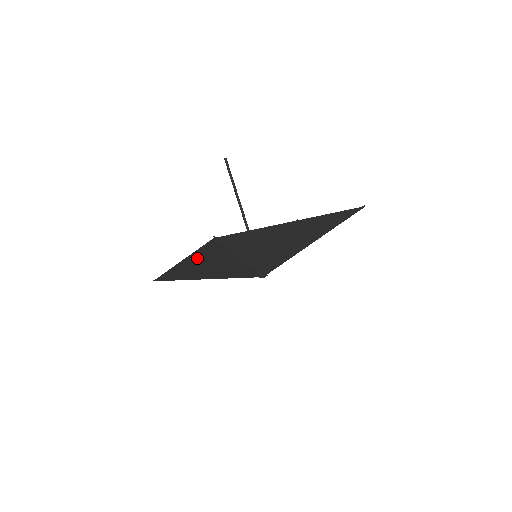
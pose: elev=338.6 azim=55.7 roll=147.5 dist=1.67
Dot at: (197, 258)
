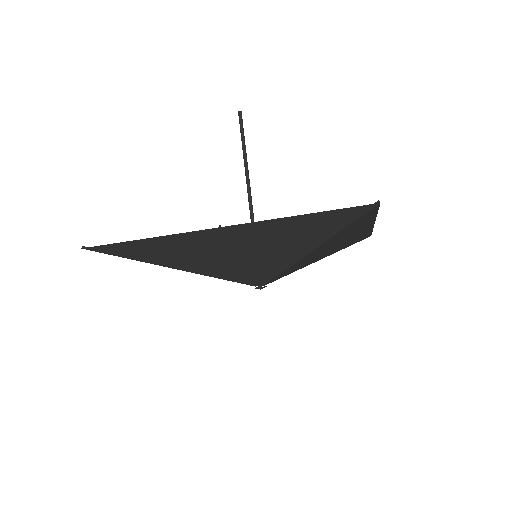
Dot at: (269, 228)
